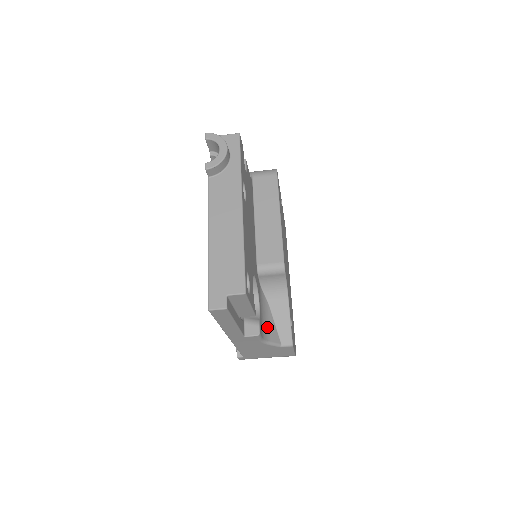
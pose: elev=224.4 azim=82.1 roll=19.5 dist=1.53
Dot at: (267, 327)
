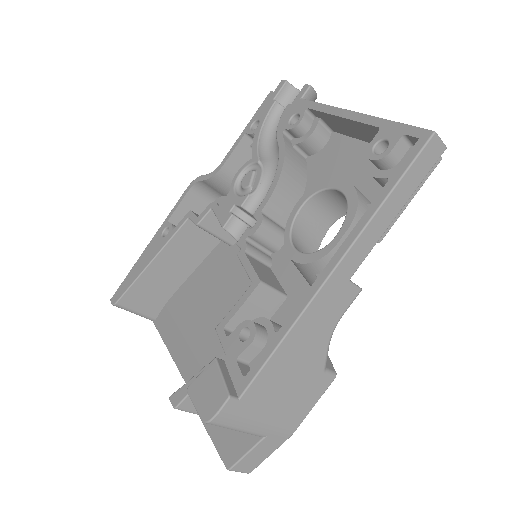
Dot at: occluded
